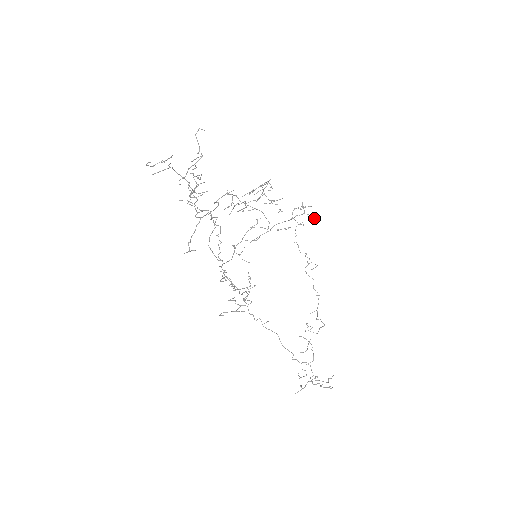
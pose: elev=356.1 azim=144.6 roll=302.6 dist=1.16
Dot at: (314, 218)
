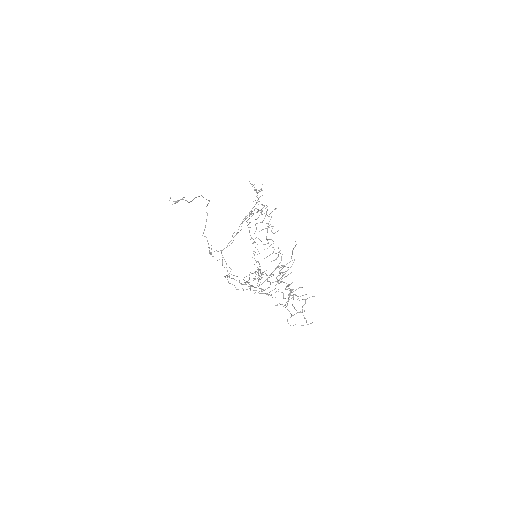
Dot at: (260, 189)
